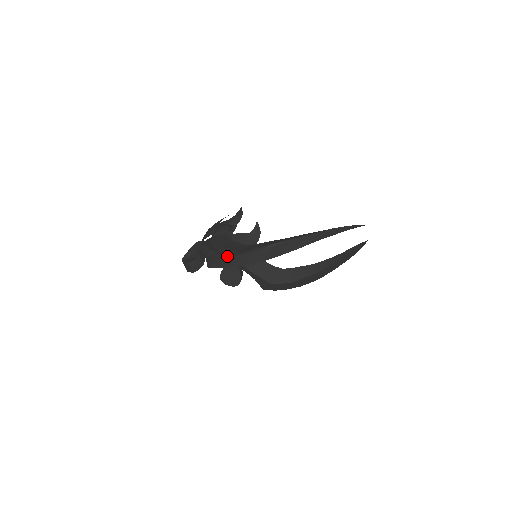
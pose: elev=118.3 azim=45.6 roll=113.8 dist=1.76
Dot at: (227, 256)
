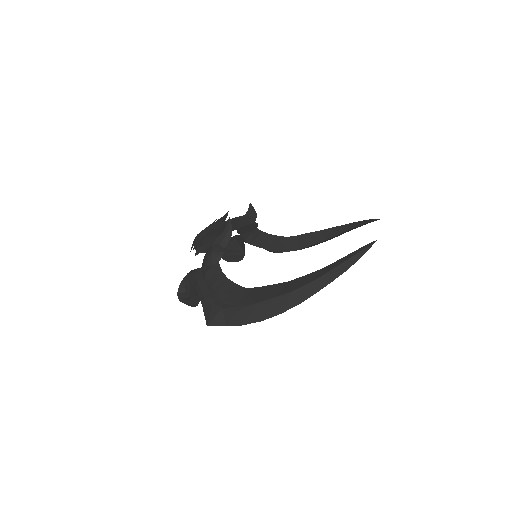
Dot at: (225, 310)
